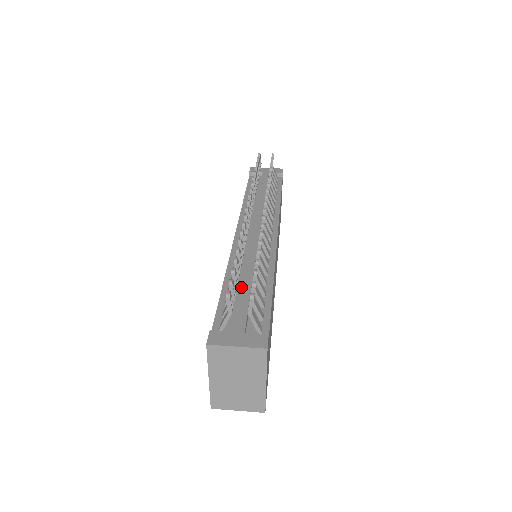
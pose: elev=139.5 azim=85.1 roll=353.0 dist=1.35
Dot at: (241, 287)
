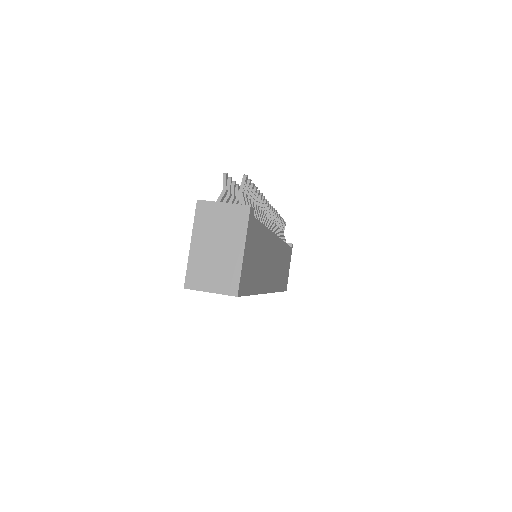
Dot at: occluded
